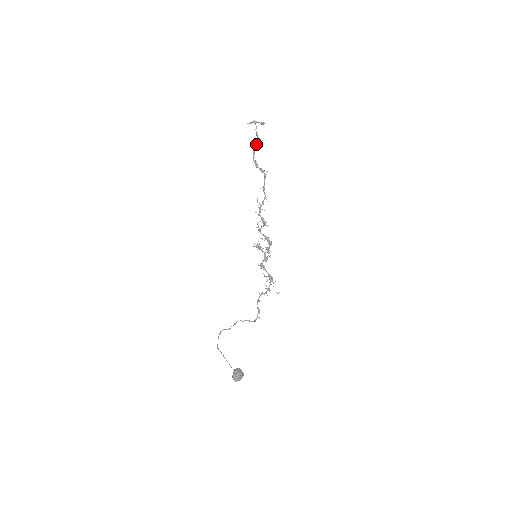
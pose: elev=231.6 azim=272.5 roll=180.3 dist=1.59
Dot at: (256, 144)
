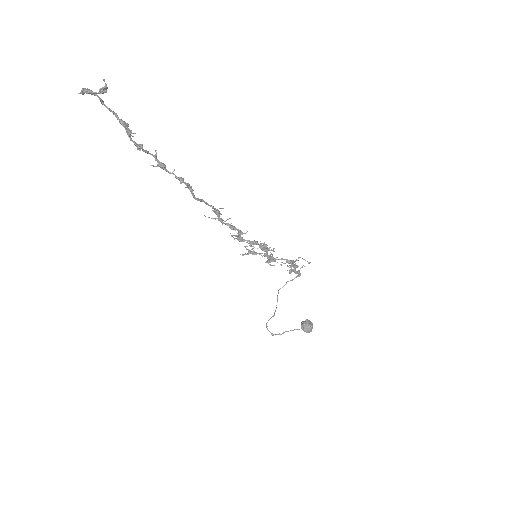
Dot at: occluded
